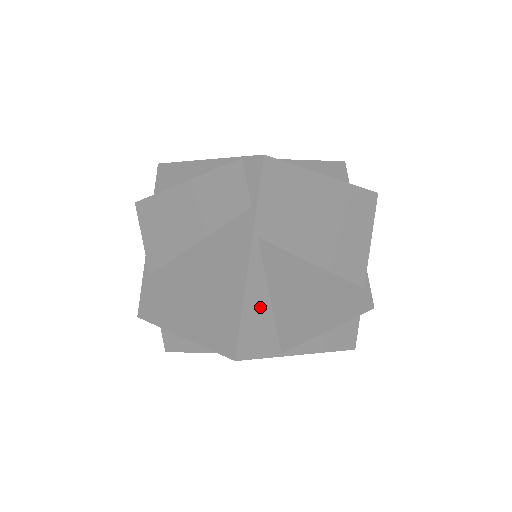
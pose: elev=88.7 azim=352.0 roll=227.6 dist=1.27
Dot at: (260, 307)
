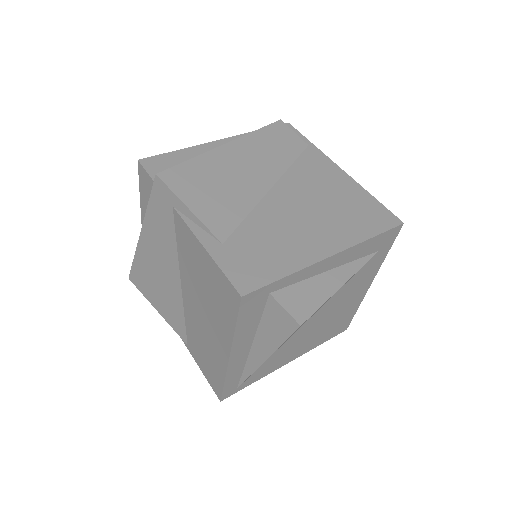
Dot at: occluded
